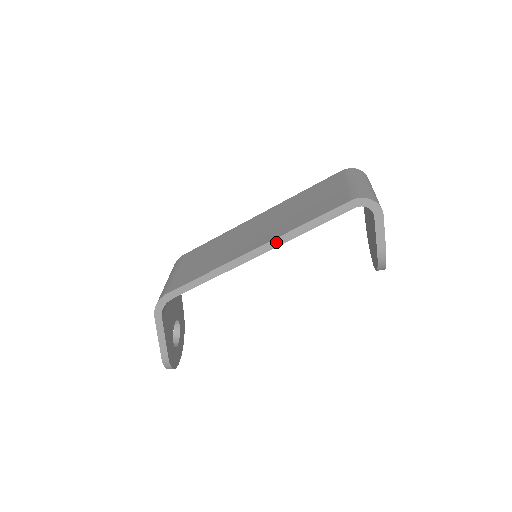
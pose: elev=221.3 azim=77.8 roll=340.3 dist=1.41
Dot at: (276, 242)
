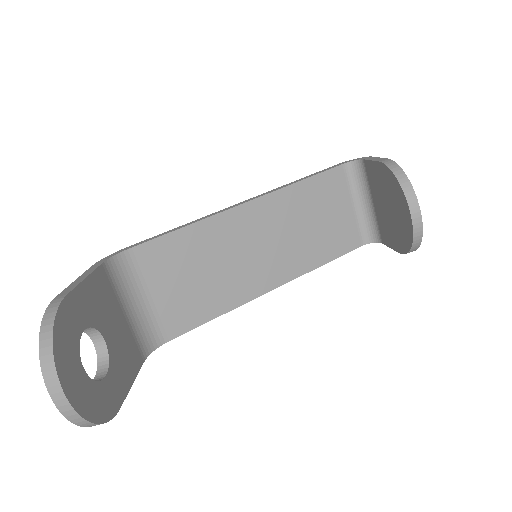
Dot at: (269, 192)
